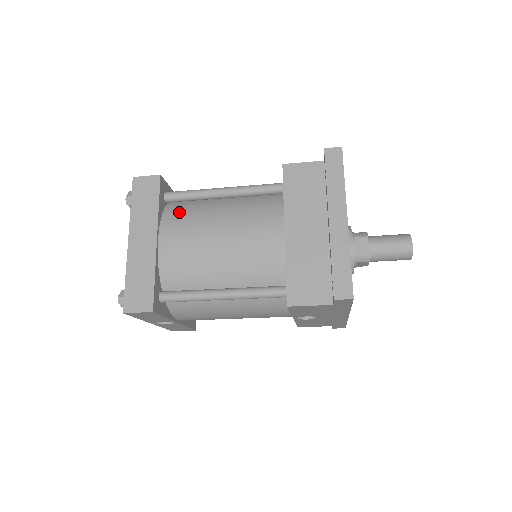
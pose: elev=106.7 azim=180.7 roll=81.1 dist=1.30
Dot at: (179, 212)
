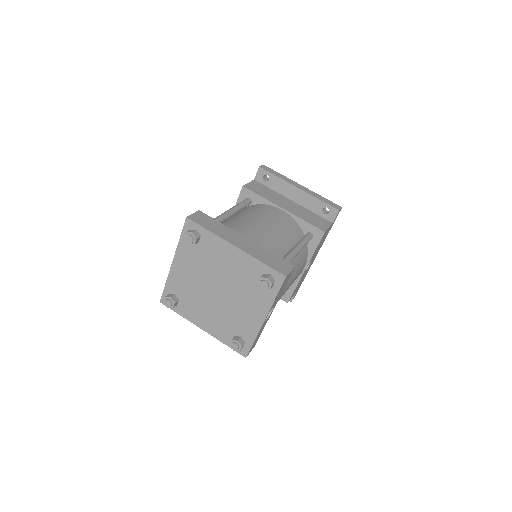
Dot at: occluded
